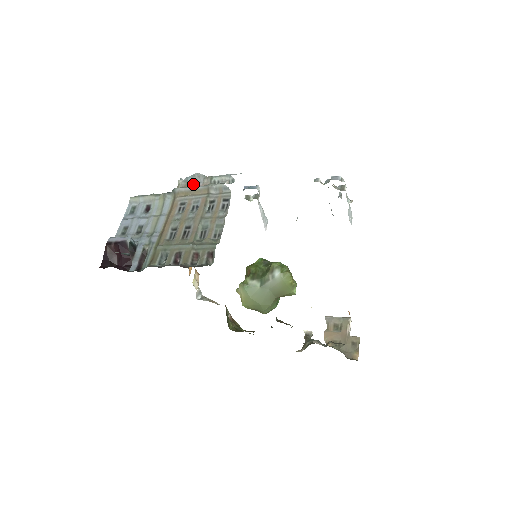
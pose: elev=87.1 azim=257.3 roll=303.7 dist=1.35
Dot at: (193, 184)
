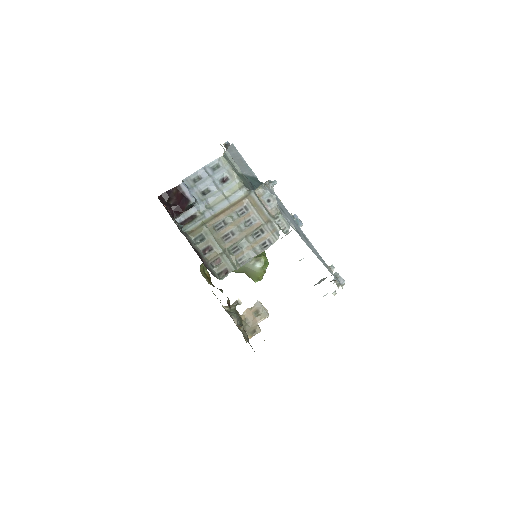
Dot at: (265, 201)
